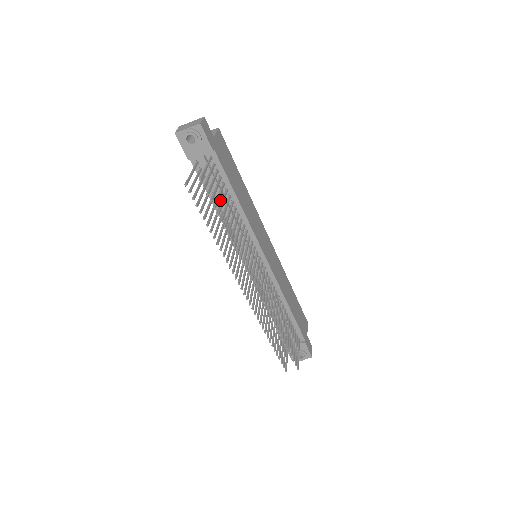
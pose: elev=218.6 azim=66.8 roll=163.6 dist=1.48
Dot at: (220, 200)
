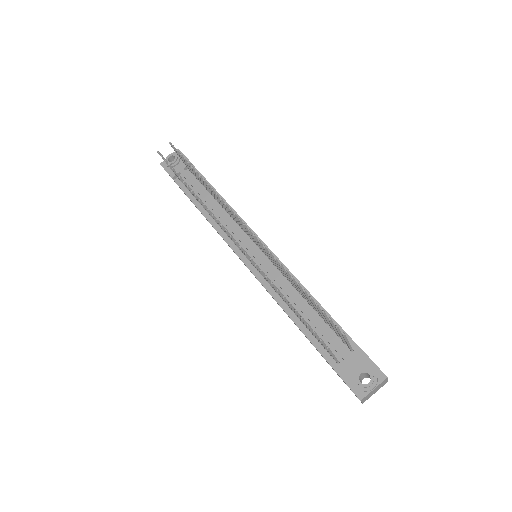
Dot at: (203, 199)
